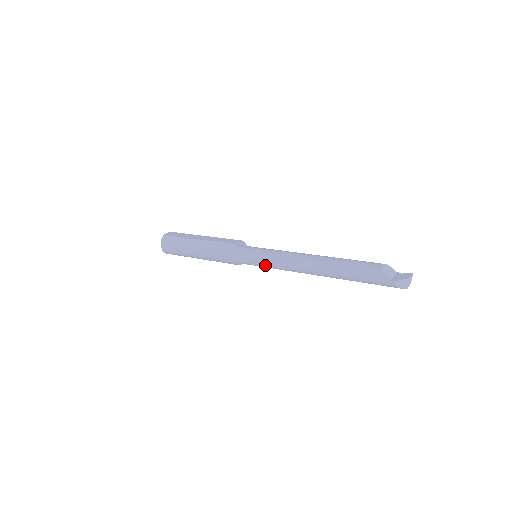
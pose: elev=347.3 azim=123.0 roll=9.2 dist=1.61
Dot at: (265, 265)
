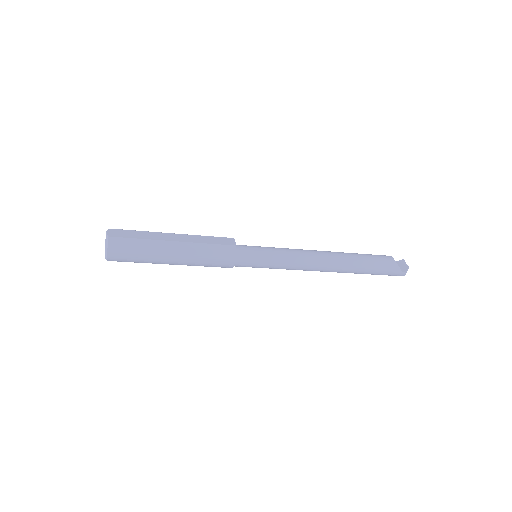
Dot at: (276, 267)
